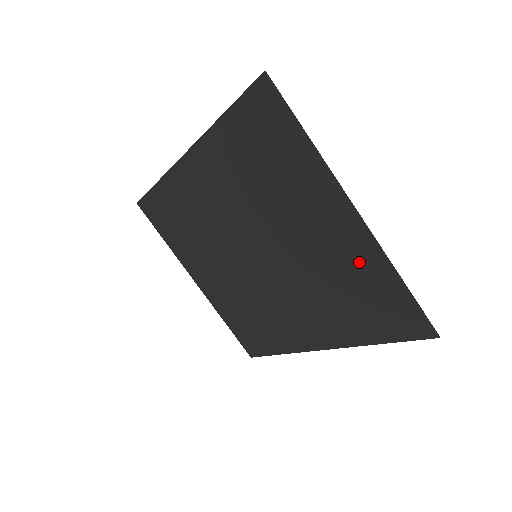
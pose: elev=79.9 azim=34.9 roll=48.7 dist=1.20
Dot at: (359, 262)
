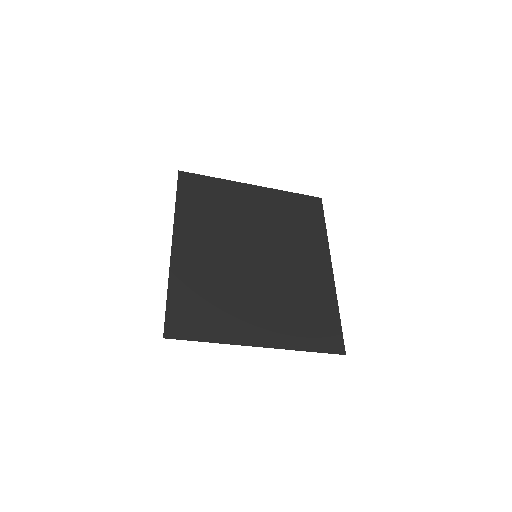
Dot at: (287, 331)
